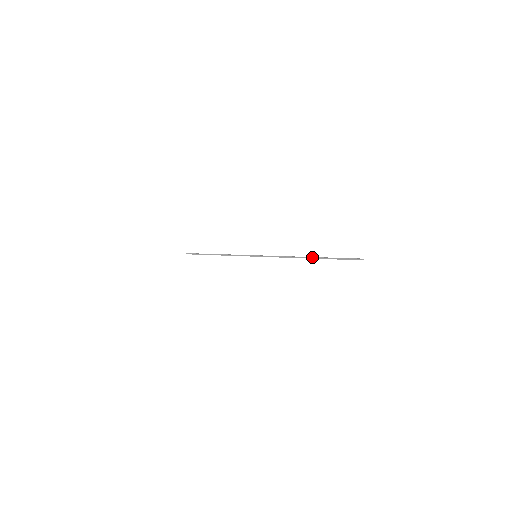
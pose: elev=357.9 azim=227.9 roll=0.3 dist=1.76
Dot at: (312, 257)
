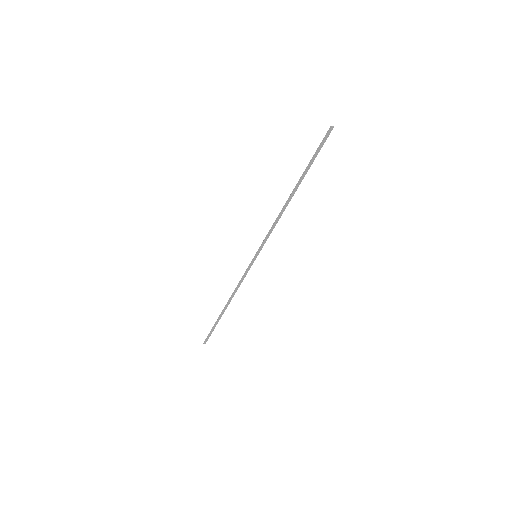
Dot at: occluded
